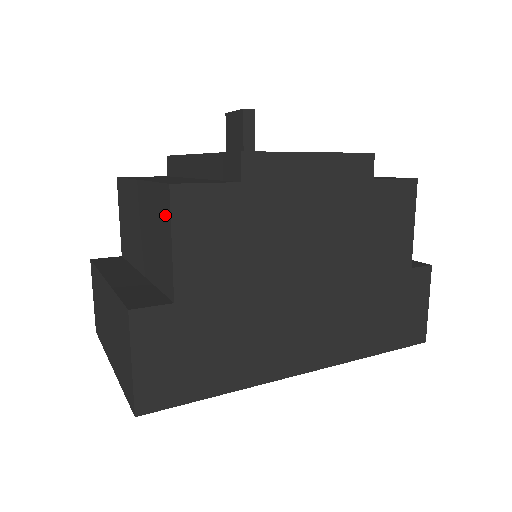
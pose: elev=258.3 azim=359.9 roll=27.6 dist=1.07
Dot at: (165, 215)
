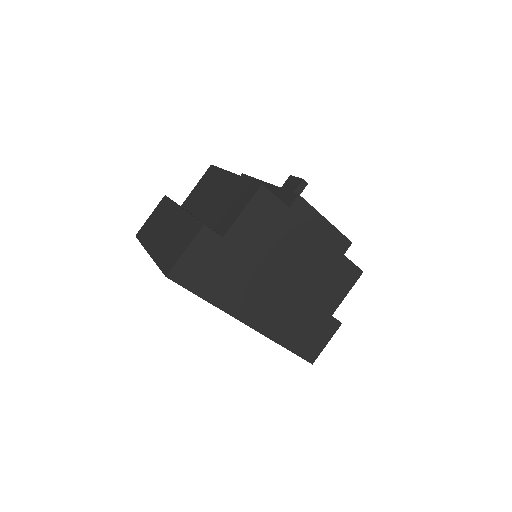
Dot at: (247, 196)
